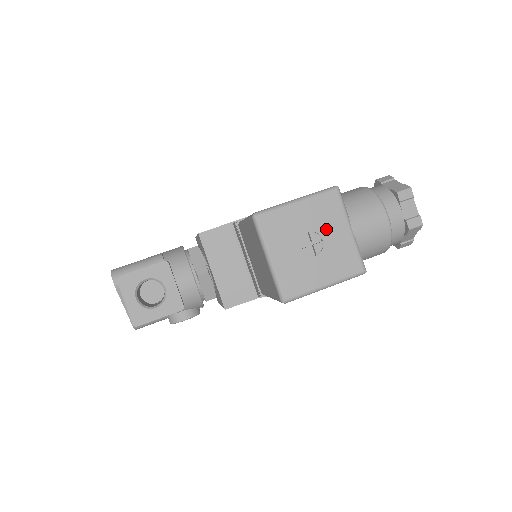
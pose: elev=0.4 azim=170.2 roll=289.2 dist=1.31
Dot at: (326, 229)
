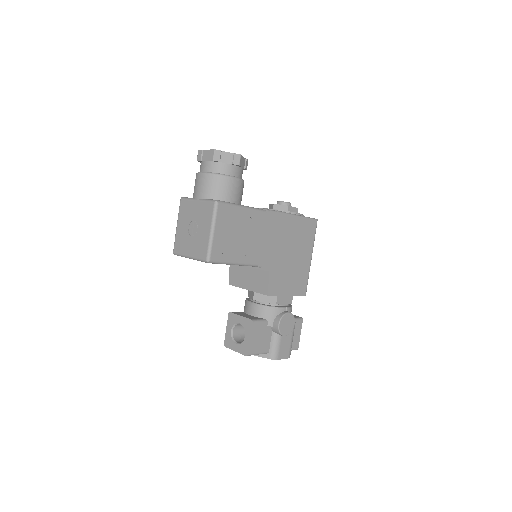
Dot at: (191, 216)
